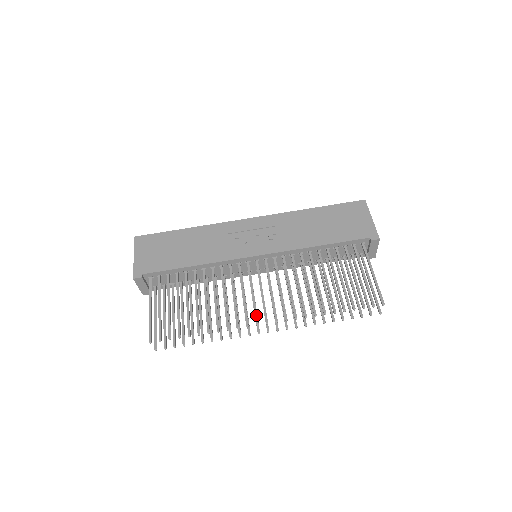
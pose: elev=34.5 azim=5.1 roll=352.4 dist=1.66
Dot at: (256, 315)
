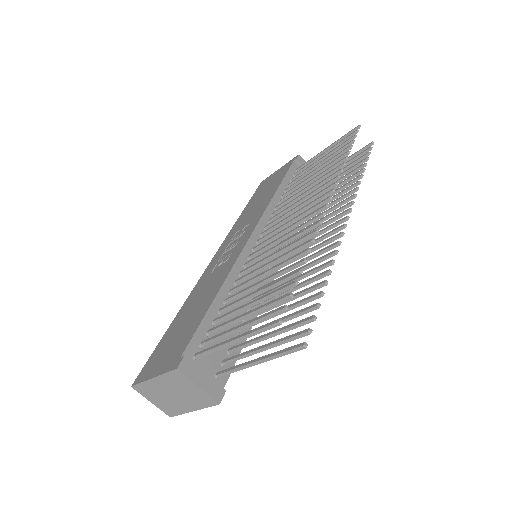
Dot at: (315, 211)
